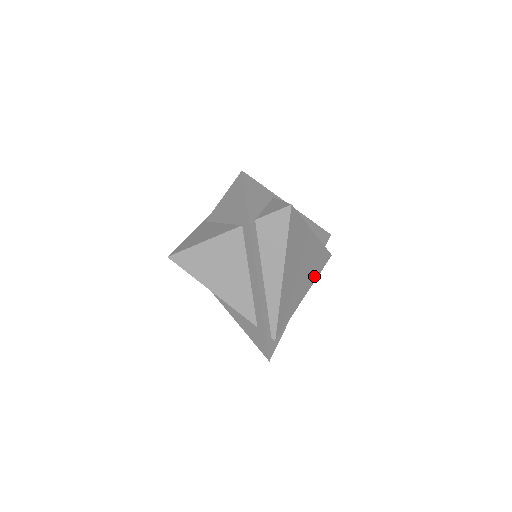
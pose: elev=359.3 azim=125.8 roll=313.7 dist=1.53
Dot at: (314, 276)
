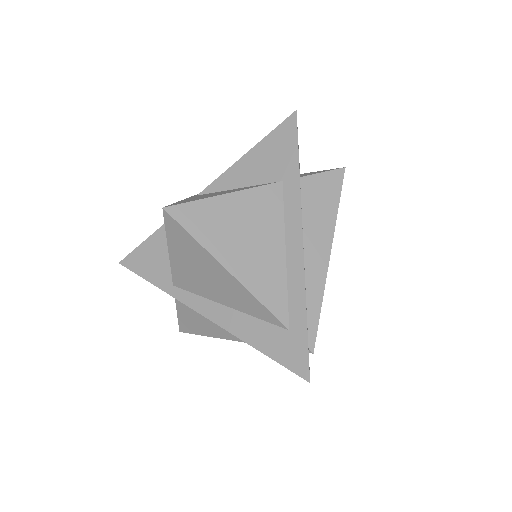
Dot at: occluded
